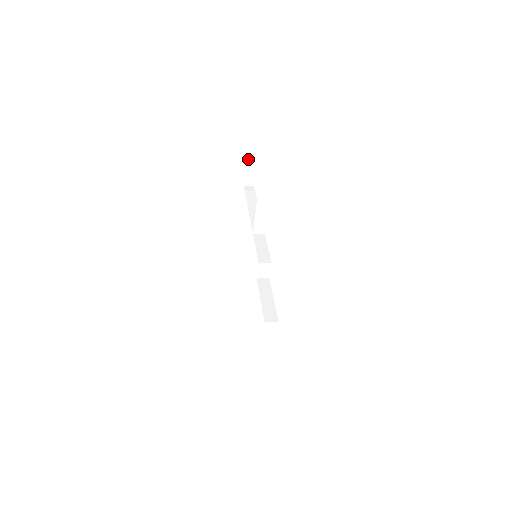
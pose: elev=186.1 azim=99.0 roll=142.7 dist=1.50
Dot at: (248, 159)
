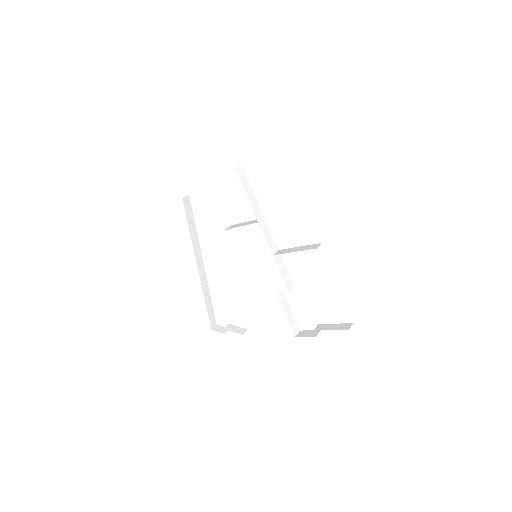
Dot at: occluded
